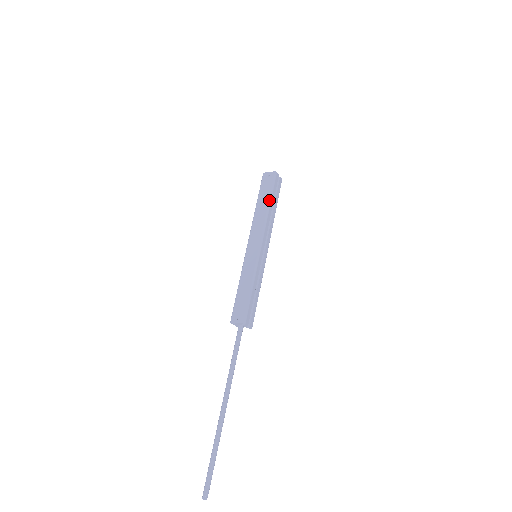
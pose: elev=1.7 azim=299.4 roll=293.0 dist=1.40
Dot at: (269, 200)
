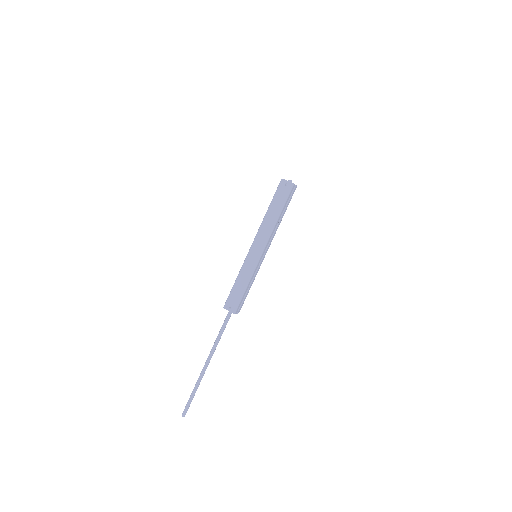
Dot at: (280, 212)
